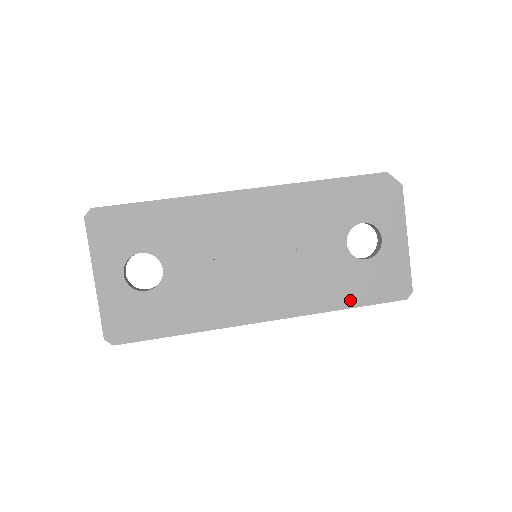
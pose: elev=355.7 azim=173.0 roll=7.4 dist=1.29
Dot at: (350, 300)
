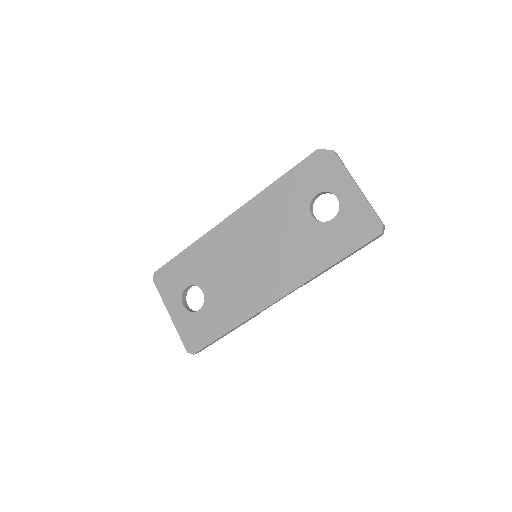
Dot at: (334, 256)
